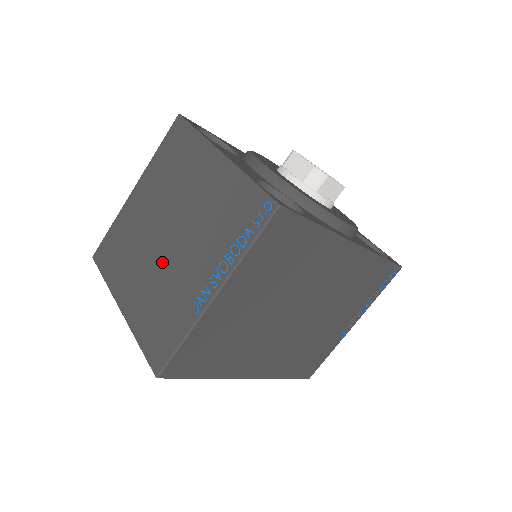
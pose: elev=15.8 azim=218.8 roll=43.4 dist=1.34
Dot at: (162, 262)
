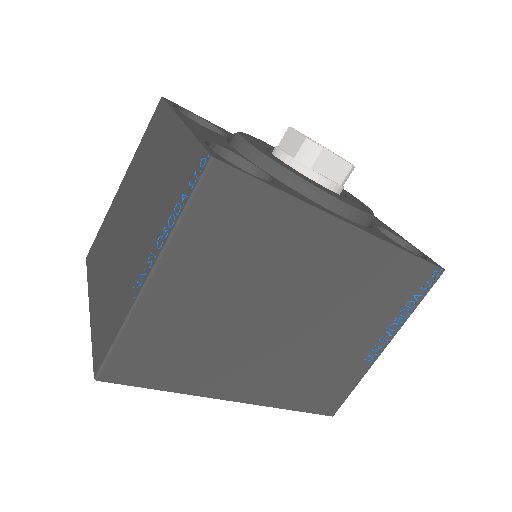
Dot at: (123, 250)
